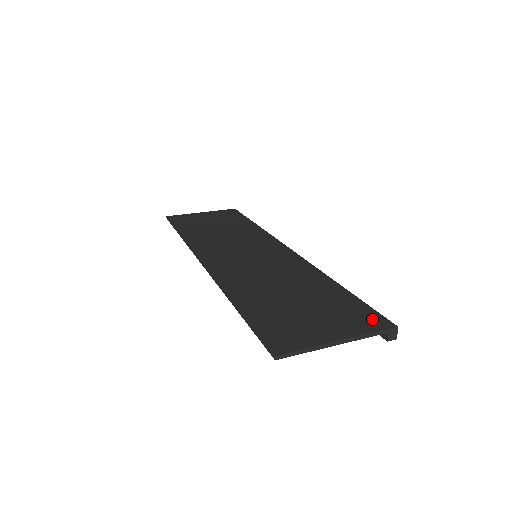
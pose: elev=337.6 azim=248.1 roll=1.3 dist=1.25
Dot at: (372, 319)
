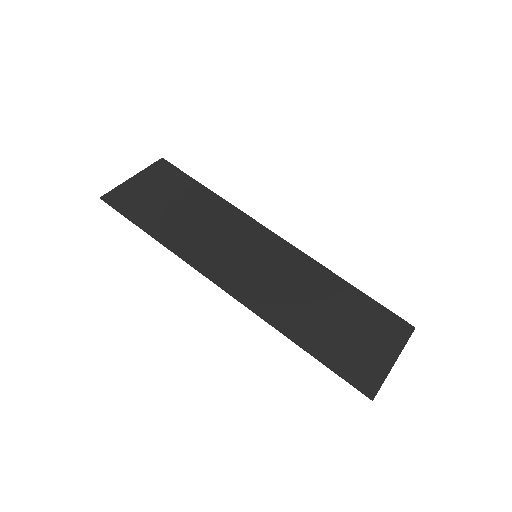
Dot at: (398, 325)
